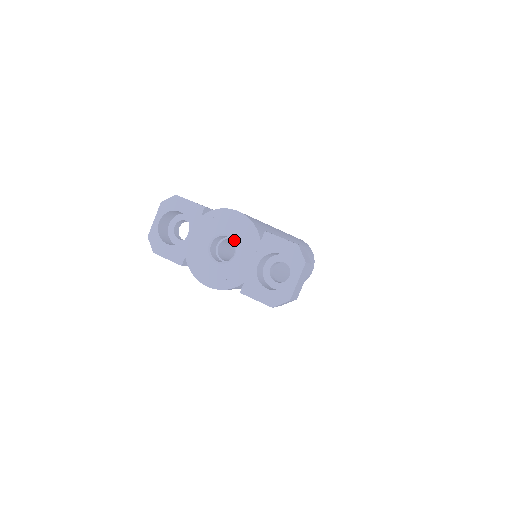
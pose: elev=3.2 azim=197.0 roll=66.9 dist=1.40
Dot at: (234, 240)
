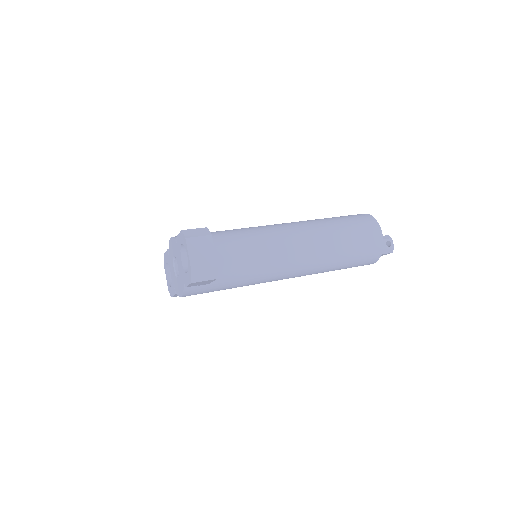
Dot at: occluded
